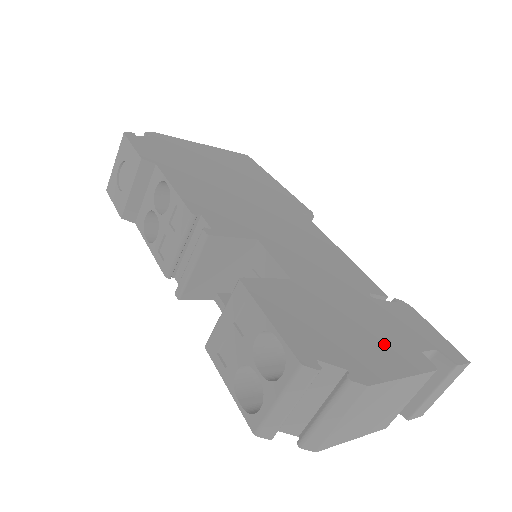
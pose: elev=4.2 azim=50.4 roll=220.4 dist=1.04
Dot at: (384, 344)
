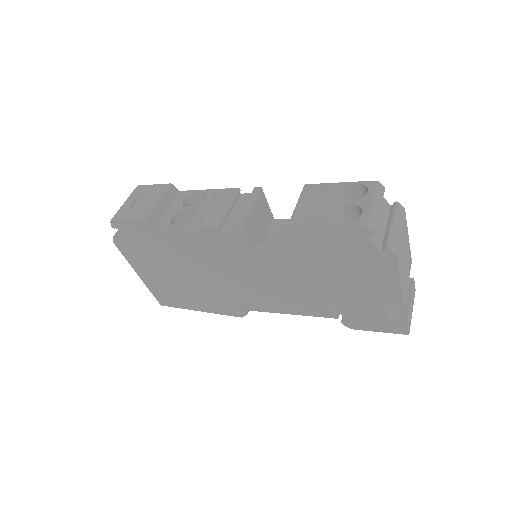
Dot at: occluded
